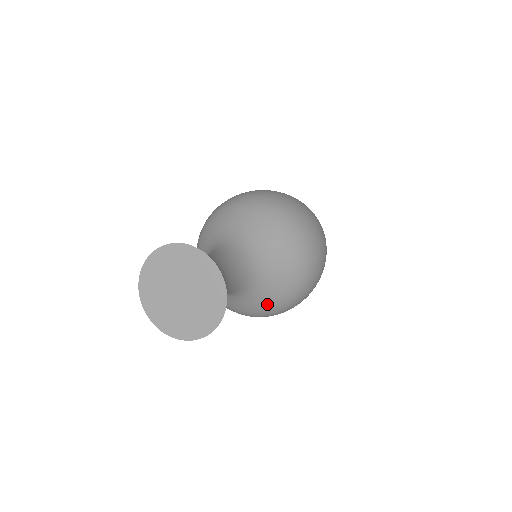
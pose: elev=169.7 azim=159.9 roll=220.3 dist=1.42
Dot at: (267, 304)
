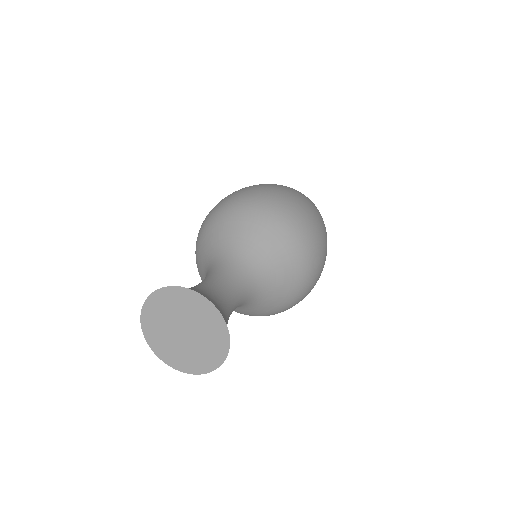
Dot at: (272, 308)
